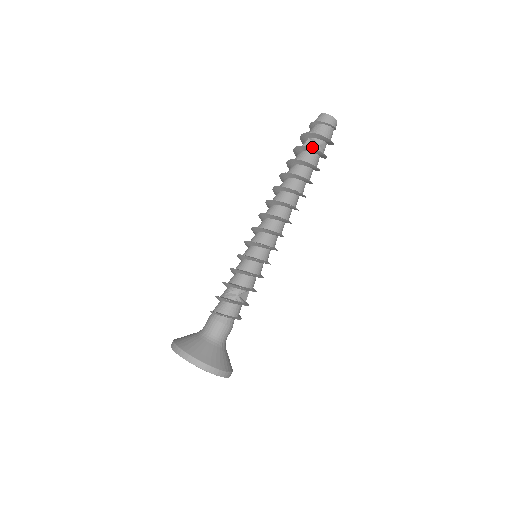
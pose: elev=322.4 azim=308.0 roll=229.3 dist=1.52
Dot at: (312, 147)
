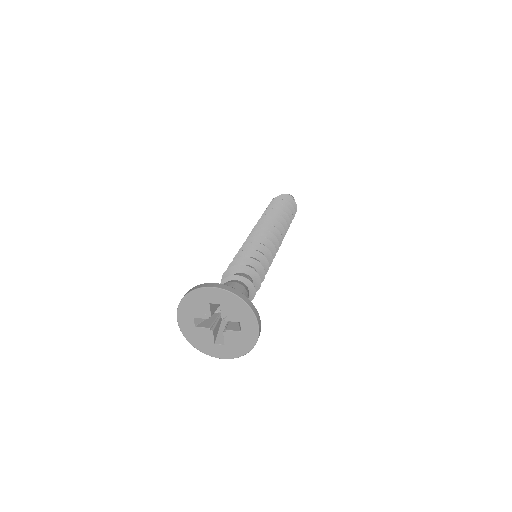
Dot at: (284, 204)
